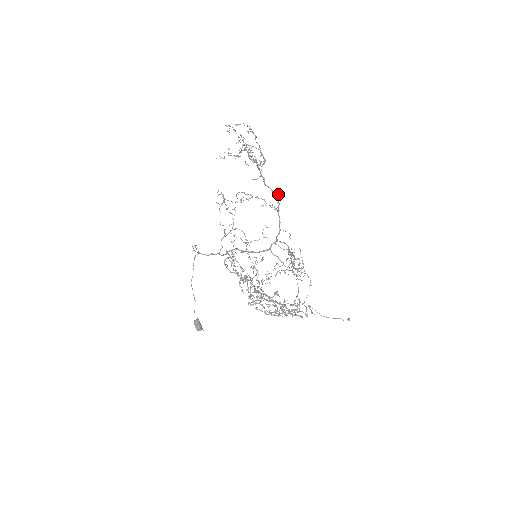
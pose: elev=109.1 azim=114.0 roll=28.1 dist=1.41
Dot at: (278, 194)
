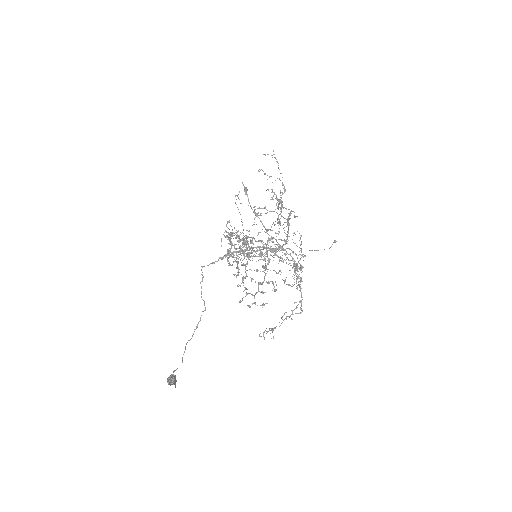
Dot at: (291, 210)
